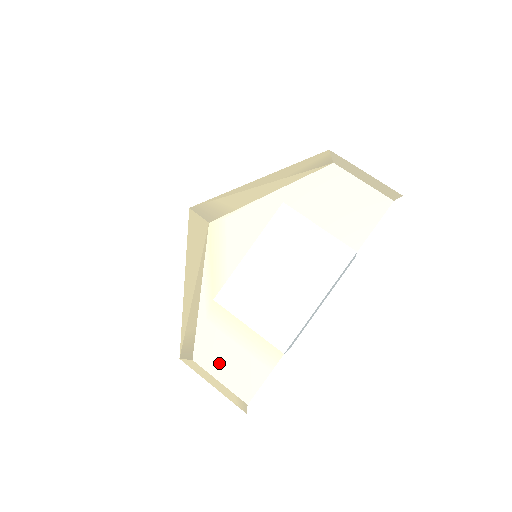
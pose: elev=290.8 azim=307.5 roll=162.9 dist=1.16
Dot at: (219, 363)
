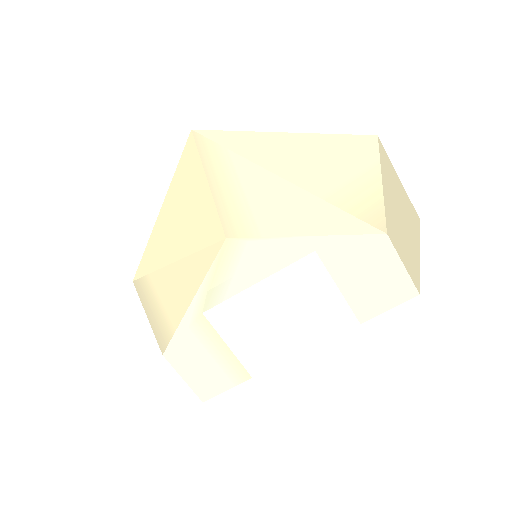
Dot at: (188, 366)
